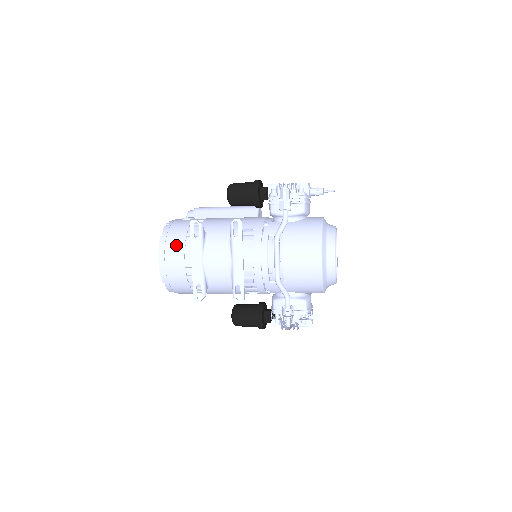
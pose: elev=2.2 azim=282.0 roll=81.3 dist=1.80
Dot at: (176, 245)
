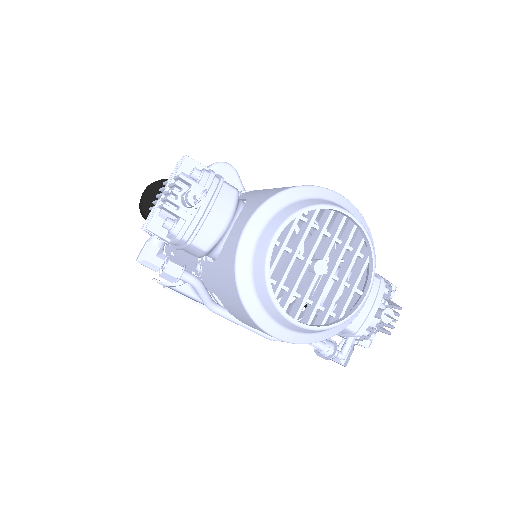
Dot at: occluded
